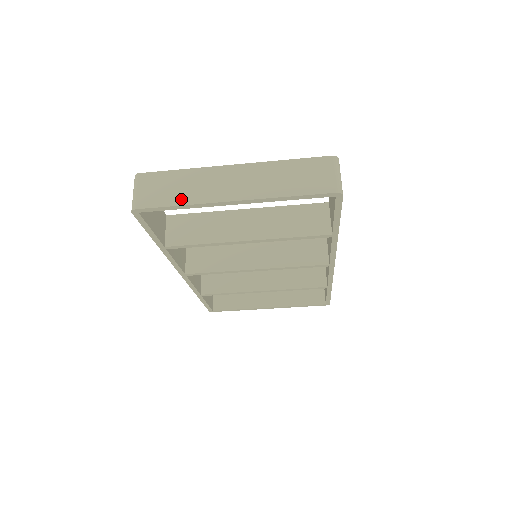
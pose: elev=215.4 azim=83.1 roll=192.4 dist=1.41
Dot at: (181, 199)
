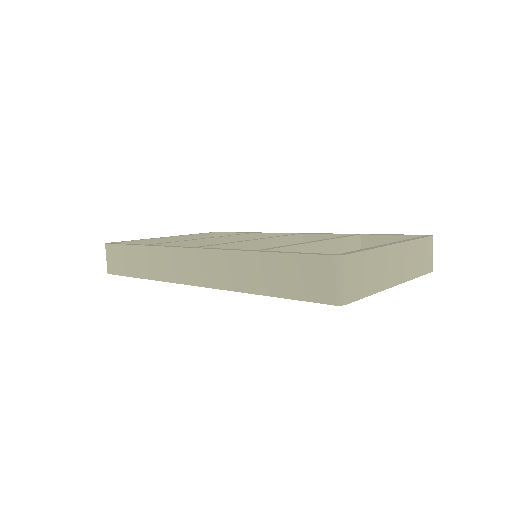
Dot at: (372, 287)
